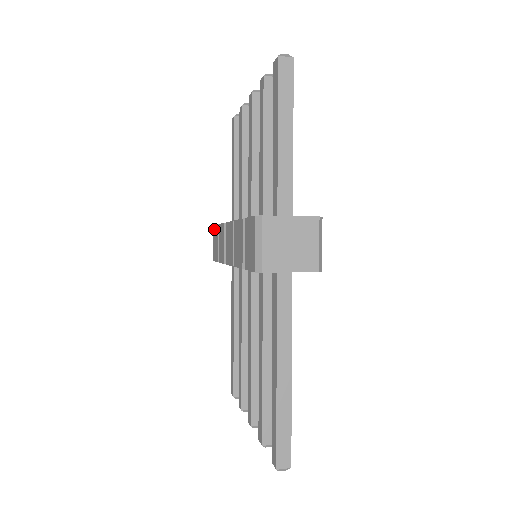
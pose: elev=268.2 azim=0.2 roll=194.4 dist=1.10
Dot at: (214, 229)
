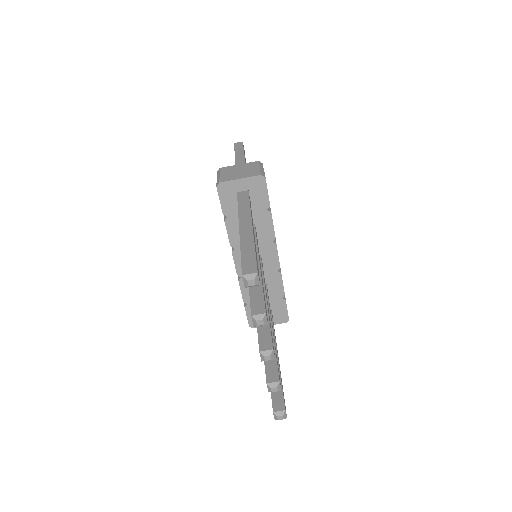
Dot at: occluded
